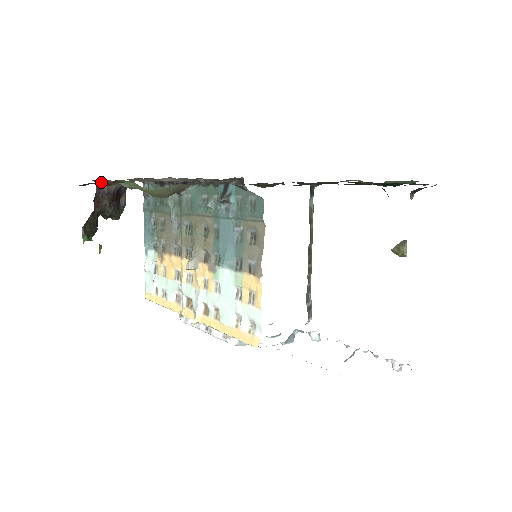
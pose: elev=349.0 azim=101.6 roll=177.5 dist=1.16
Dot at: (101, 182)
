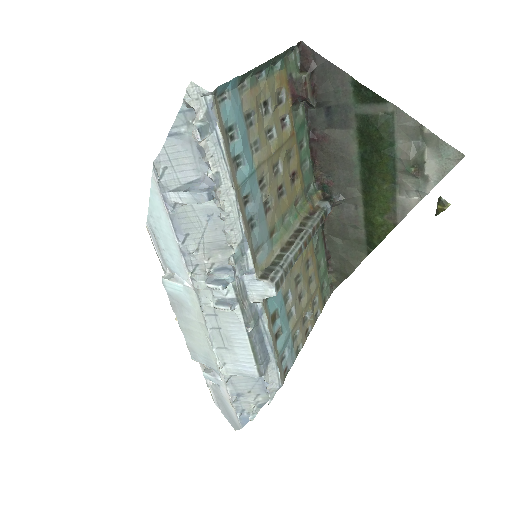
Dot at: occluded
